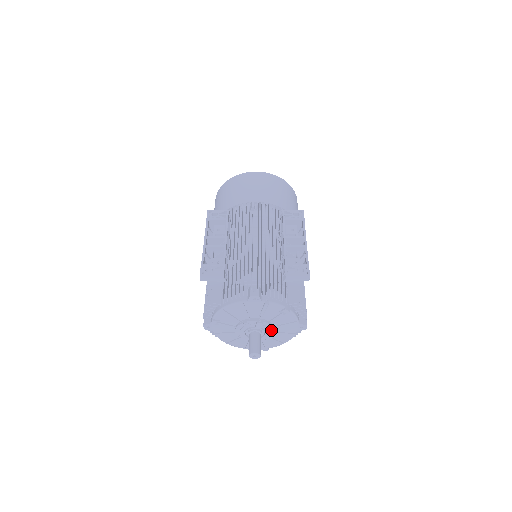
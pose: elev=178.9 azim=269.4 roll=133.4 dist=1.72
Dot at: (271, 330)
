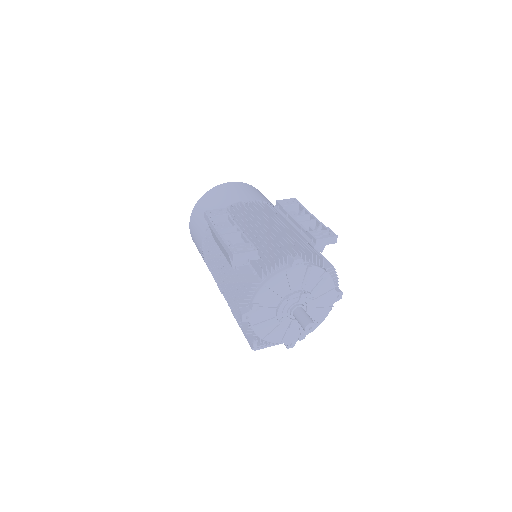
Dot at: (312, 304)
